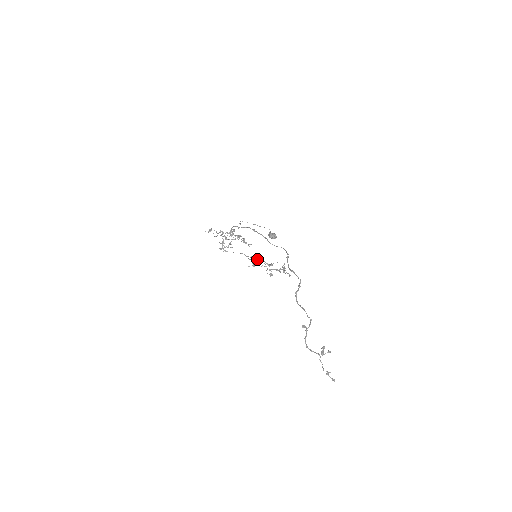
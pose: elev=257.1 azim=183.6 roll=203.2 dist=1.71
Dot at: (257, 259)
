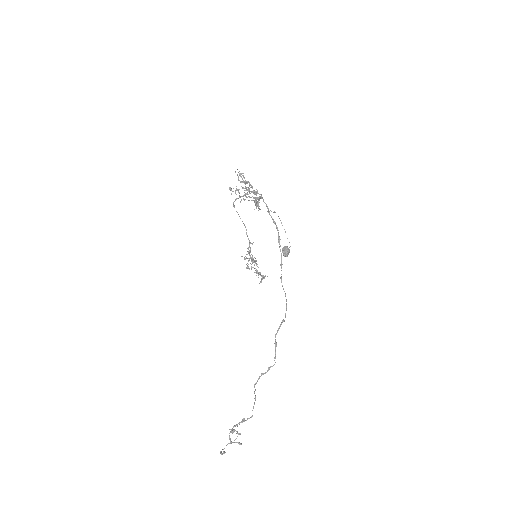
Dot at: occluded
